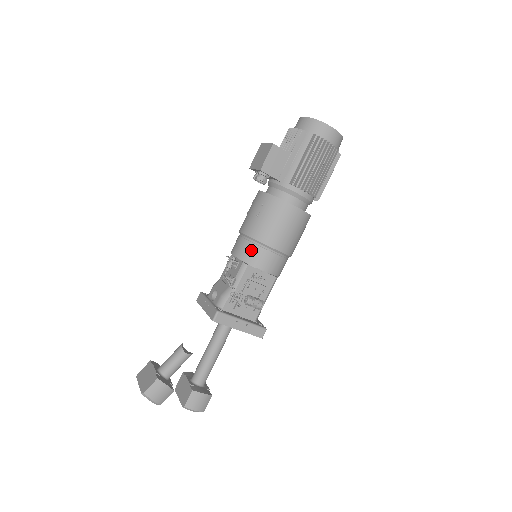
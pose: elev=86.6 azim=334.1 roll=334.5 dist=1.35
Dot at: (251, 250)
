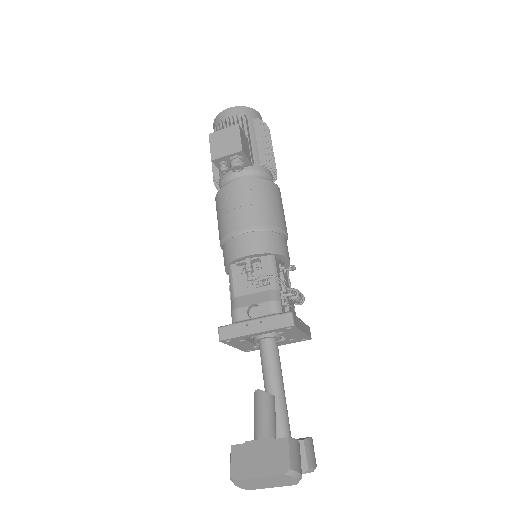
Dot at: (269, 239)
